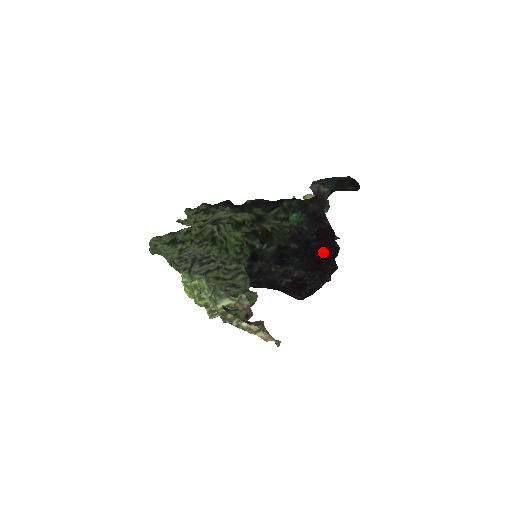
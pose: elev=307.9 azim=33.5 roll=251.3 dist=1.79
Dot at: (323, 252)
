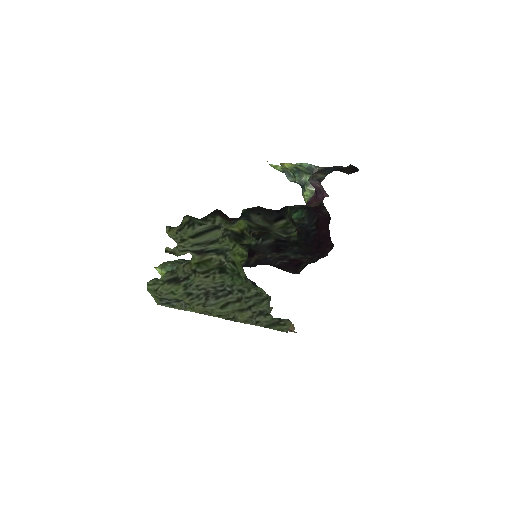
Dot at: (322, 238)
